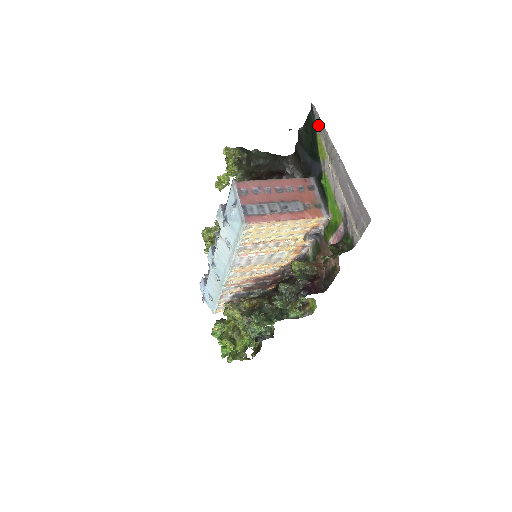
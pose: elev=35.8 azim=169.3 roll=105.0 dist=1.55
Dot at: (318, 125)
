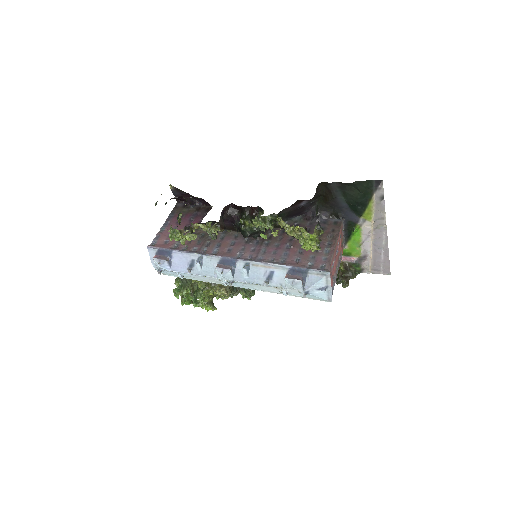
Dot at: (377, 197)
